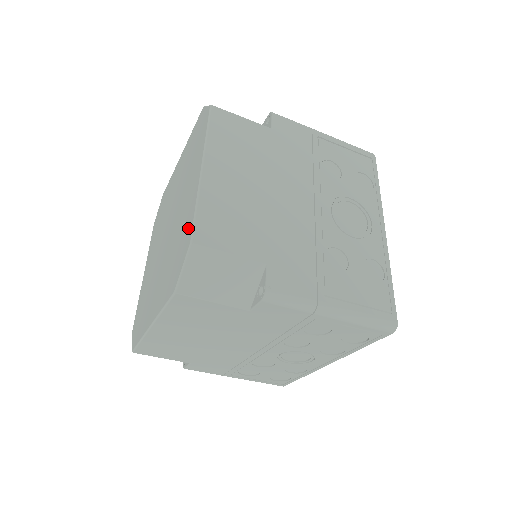
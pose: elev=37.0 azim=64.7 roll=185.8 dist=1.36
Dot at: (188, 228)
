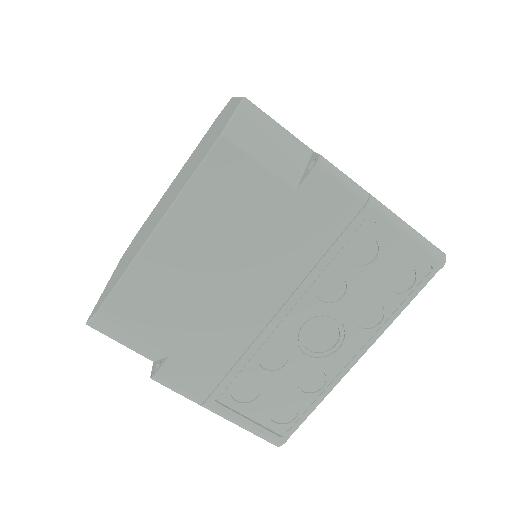
Dot at: (231, 111)
